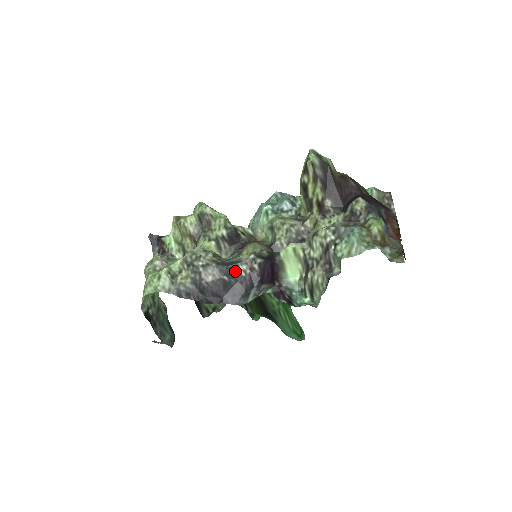
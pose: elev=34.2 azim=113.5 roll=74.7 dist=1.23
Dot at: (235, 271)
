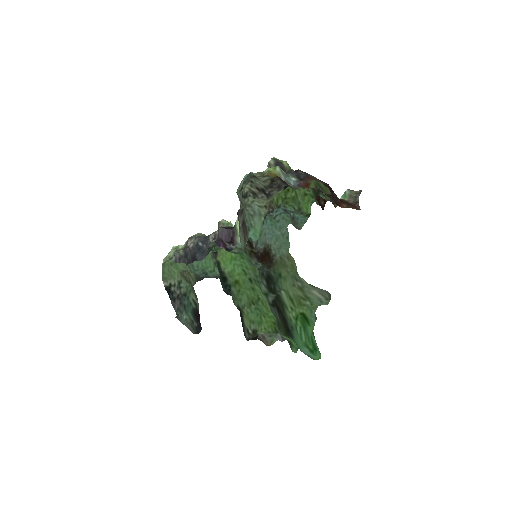
Dot at: (208, 239)
